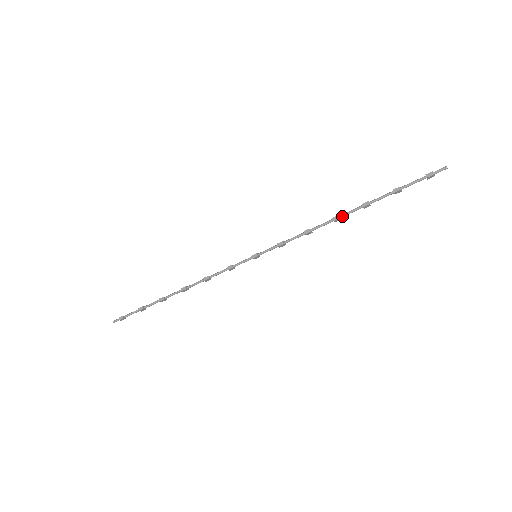
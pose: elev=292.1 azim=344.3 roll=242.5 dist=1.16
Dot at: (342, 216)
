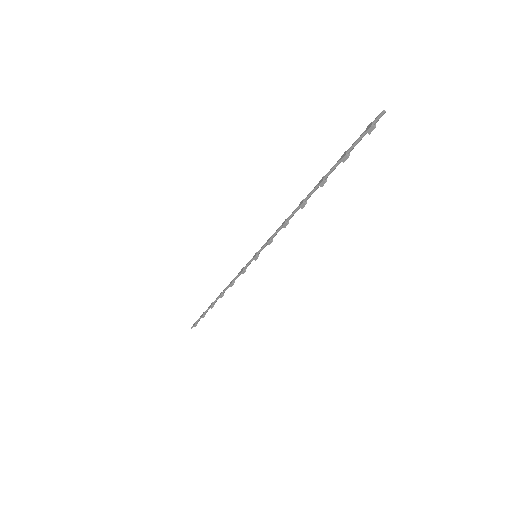
Dot at: (306, 200)
